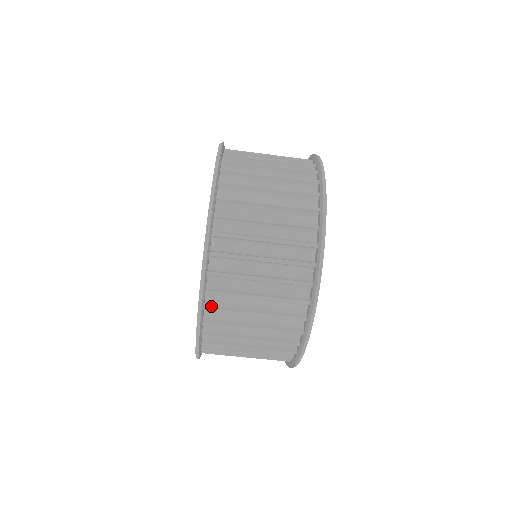
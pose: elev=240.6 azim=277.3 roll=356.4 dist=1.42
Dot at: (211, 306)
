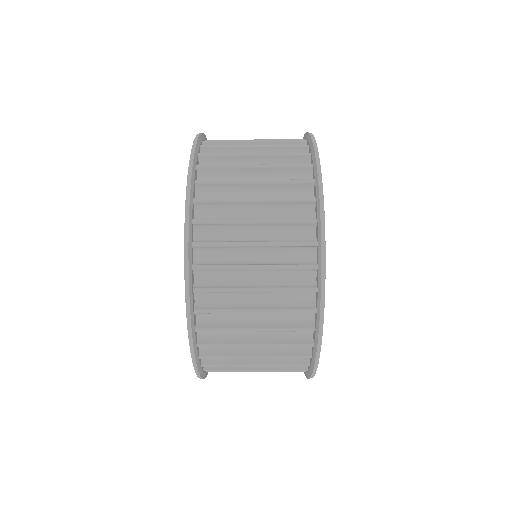
Dot at: occluded
